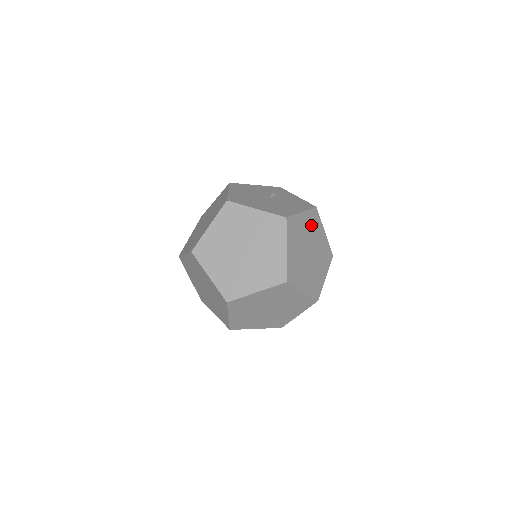
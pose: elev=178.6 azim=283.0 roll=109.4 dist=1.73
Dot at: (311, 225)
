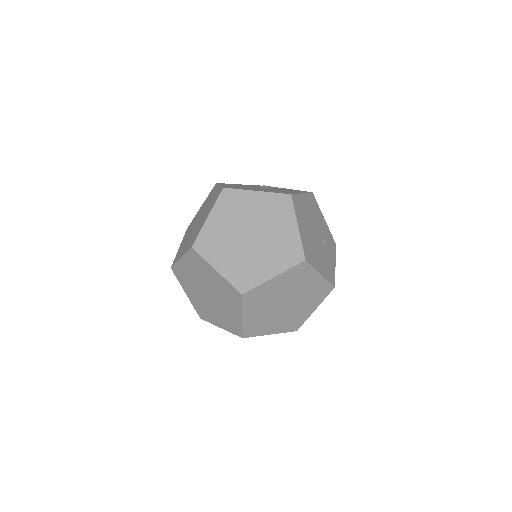
Dot at: (312, 209)
